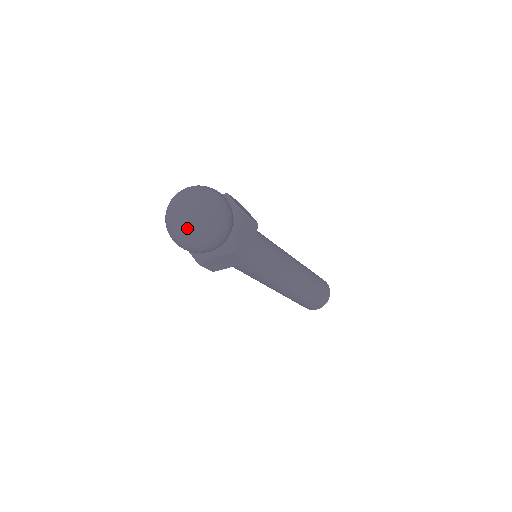
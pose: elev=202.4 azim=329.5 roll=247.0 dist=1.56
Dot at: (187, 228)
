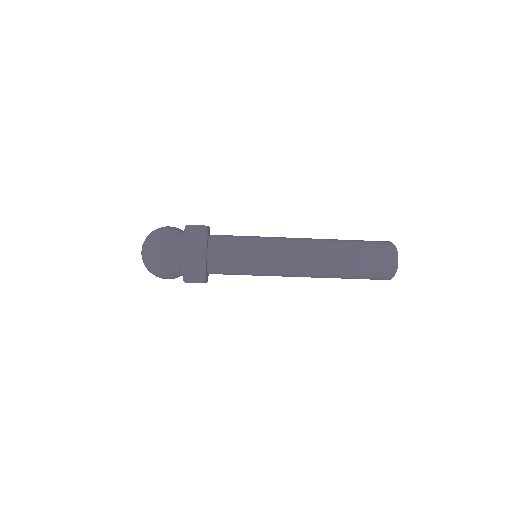
Dot at: (145, 259)
